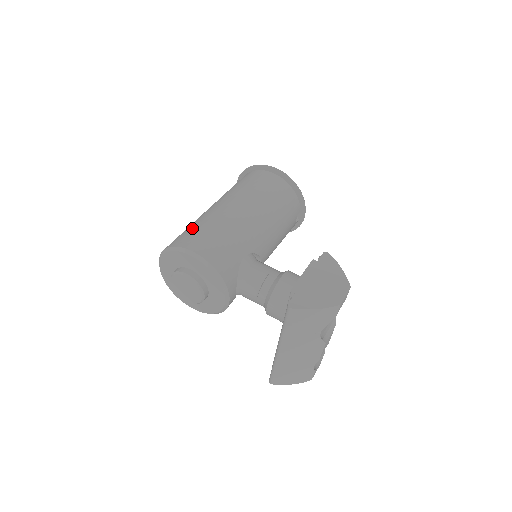
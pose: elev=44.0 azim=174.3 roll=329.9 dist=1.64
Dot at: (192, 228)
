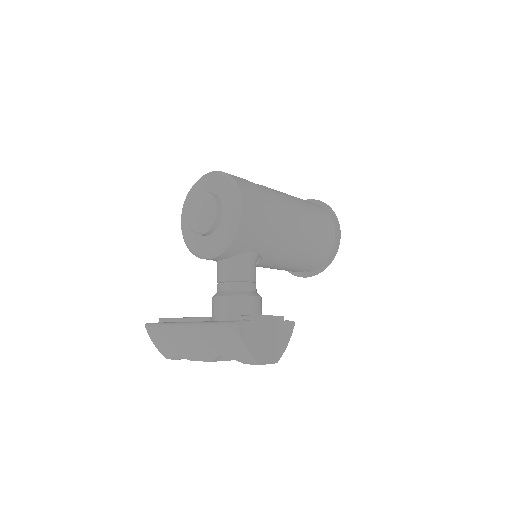
Dot at: (260, 190)
